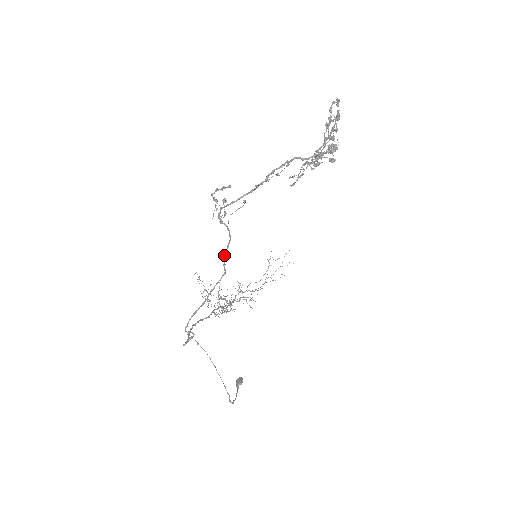
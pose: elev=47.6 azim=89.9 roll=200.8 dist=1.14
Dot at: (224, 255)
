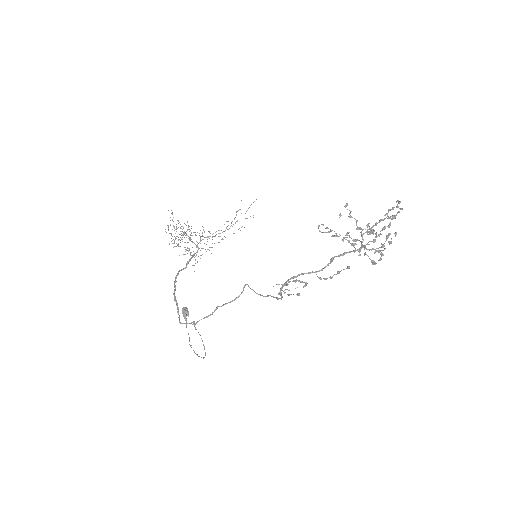
Dot at: occluded
